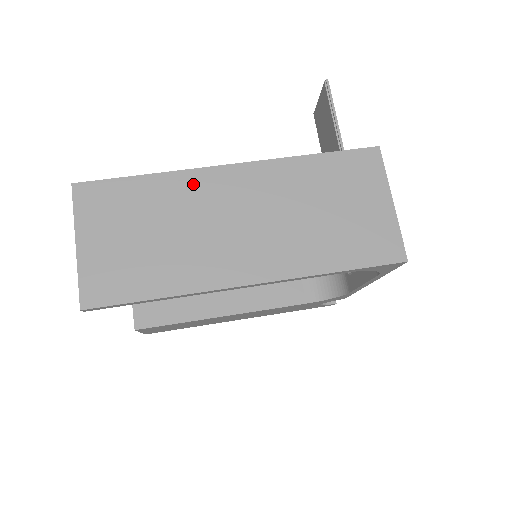
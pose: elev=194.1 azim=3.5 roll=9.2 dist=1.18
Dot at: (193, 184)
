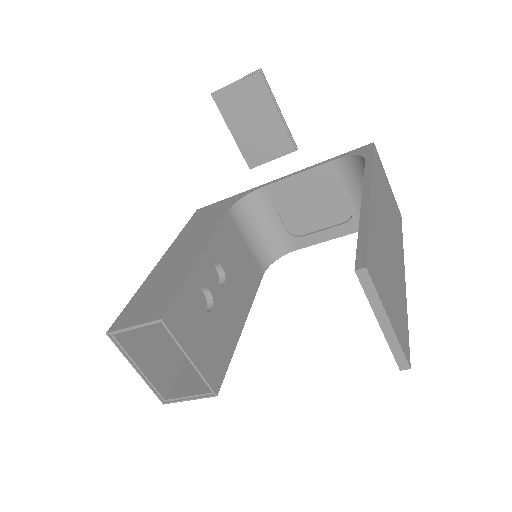
Dot at: (375, 218)
